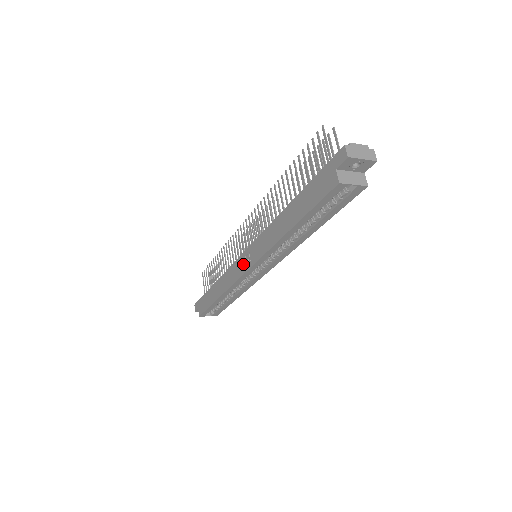
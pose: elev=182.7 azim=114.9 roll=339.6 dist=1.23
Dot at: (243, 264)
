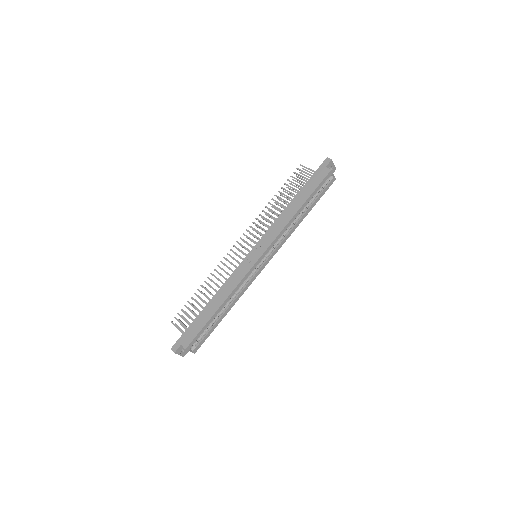
Dot at: (252, 258)
